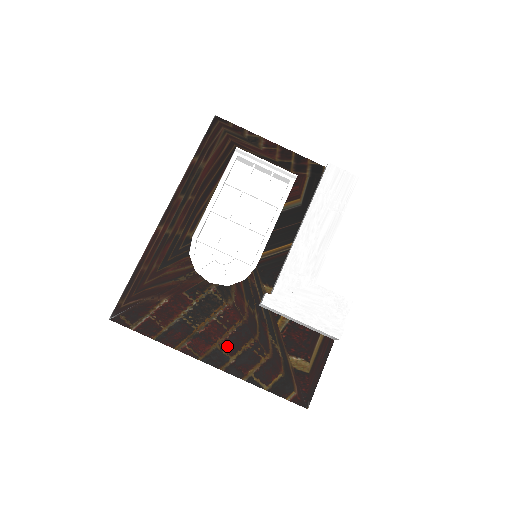
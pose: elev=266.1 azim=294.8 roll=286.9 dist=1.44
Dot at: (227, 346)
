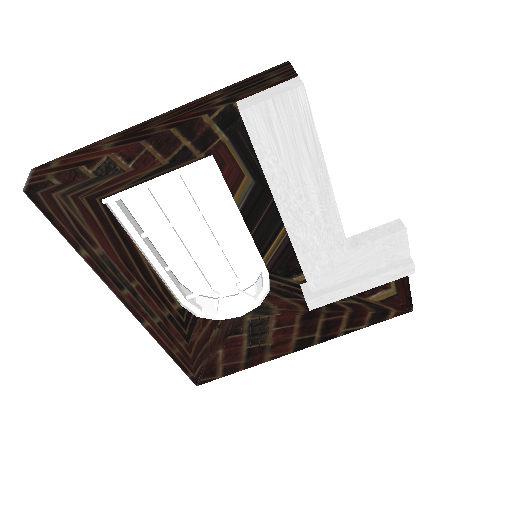
Dot at: (304, 333)
